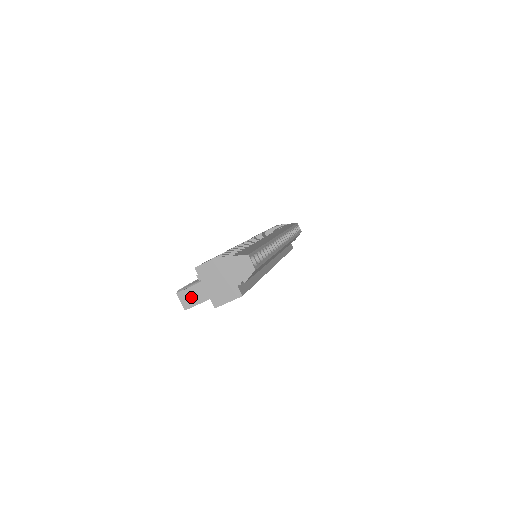
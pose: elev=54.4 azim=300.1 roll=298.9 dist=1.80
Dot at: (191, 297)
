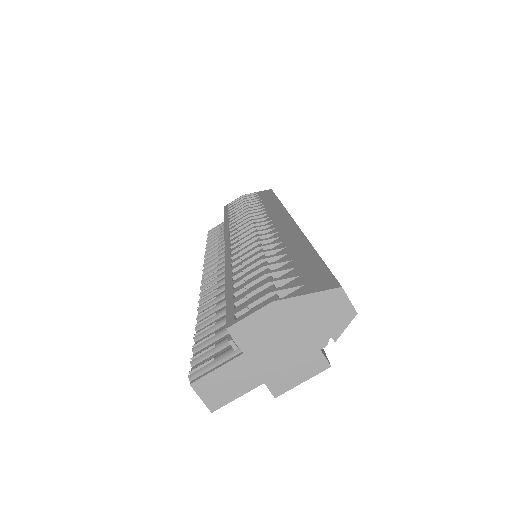
Dot at: (223, 386)
